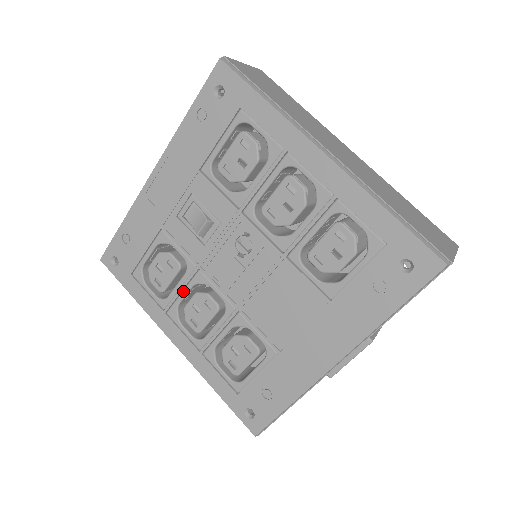
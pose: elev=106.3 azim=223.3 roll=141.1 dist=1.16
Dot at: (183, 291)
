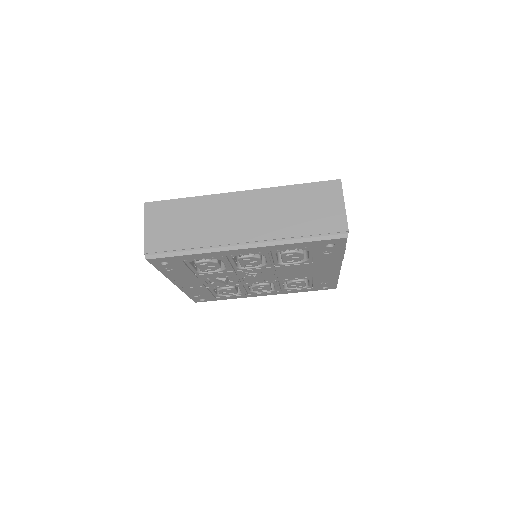
Dot at: (246, 289)
